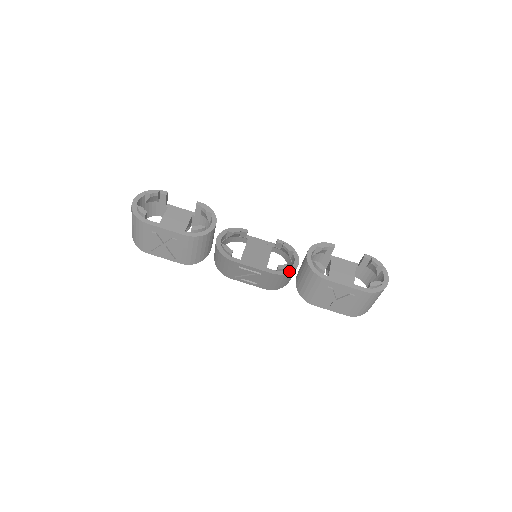
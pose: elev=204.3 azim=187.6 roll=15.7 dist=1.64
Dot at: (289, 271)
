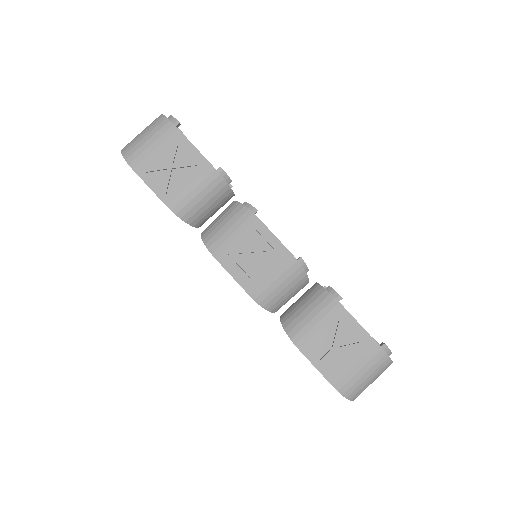
Dot at: (305, 274)
